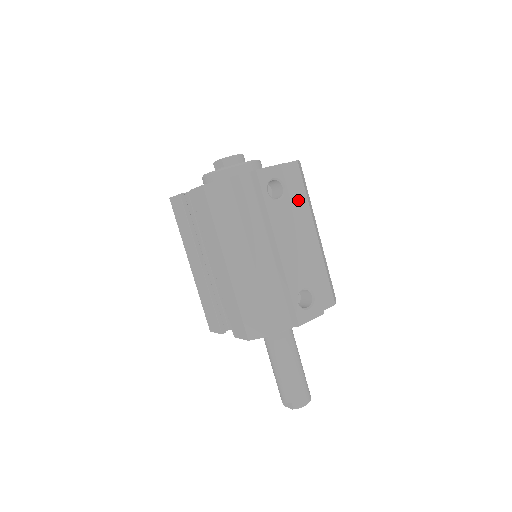
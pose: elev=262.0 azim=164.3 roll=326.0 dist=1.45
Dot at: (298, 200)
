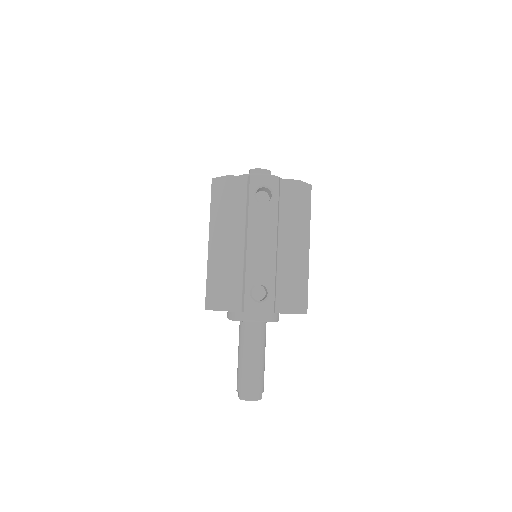
Dot at: (287, 212)
